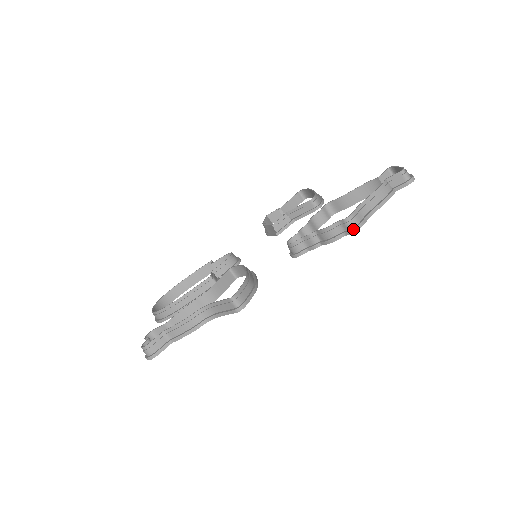
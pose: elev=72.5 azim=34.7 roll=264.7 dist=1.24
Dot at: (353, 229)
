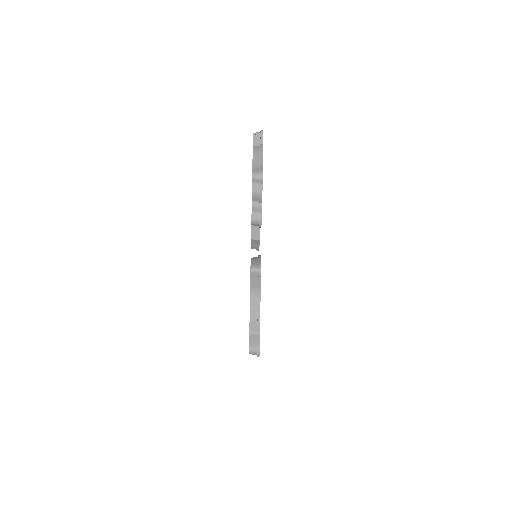
Dot at: (260, 177)
